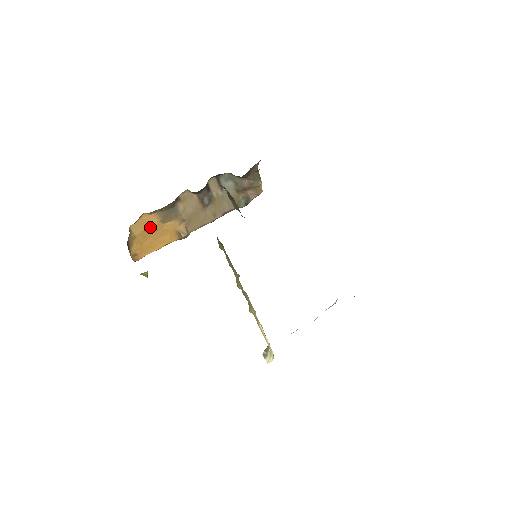
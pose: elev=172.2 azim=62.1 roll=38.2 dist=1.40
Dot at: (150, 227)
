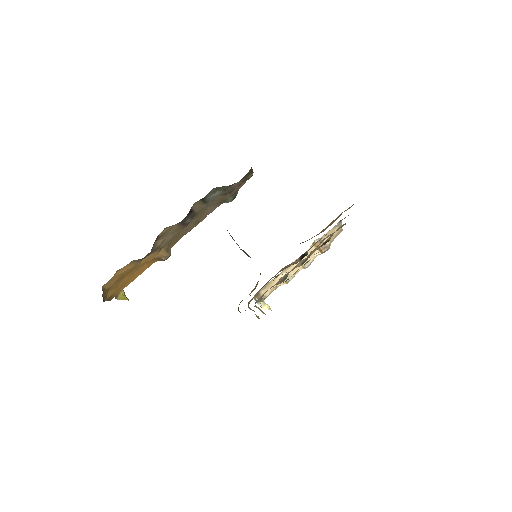
Dot at: (125, 273)
